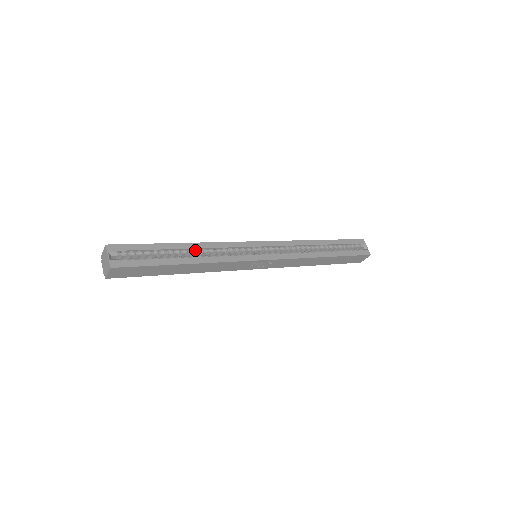
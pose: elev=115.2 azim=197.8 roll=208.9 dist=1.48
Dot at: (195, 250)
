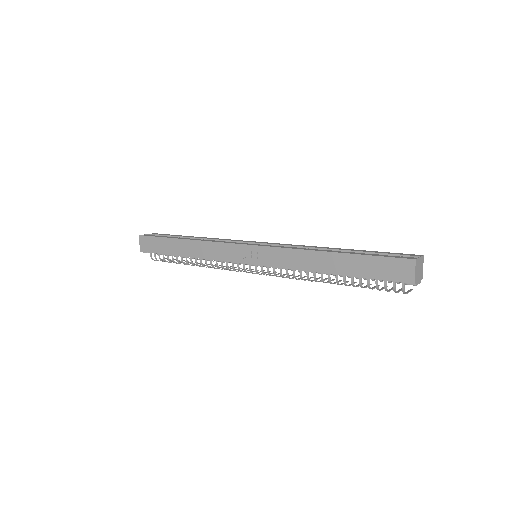
Dot at: occluded
